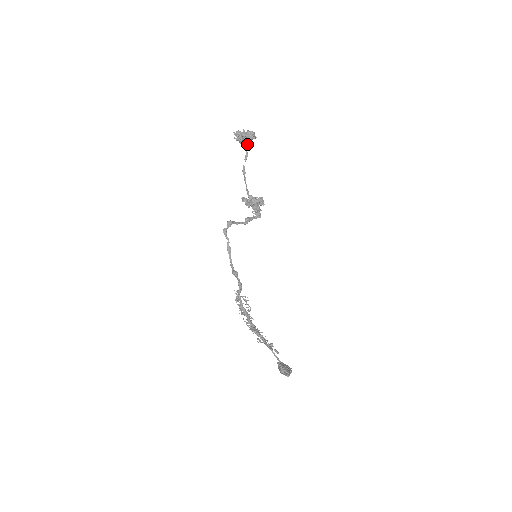
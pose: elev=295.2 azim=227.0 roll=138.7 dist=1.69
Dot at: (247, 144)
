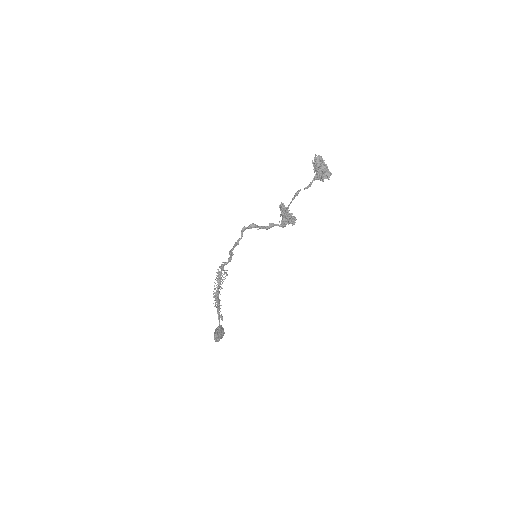
Dot at: (317, 177)
